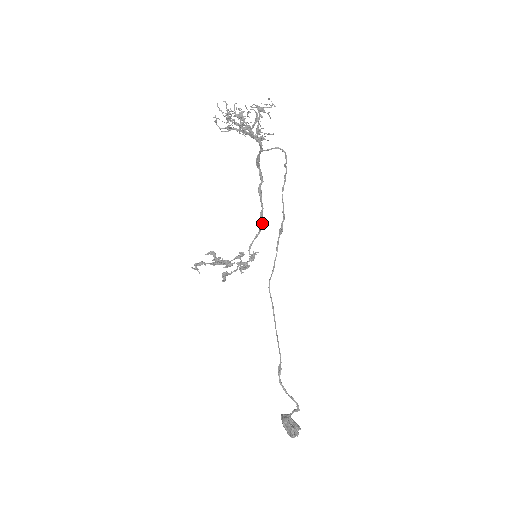
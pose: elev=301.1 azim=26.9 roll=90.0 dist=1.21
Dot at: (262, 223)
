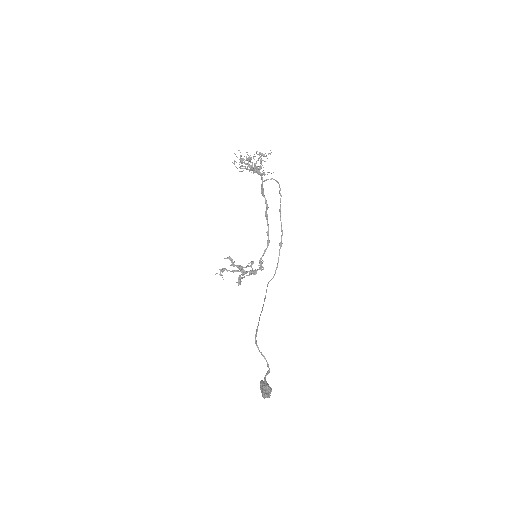
Dot at: (268, 240)
